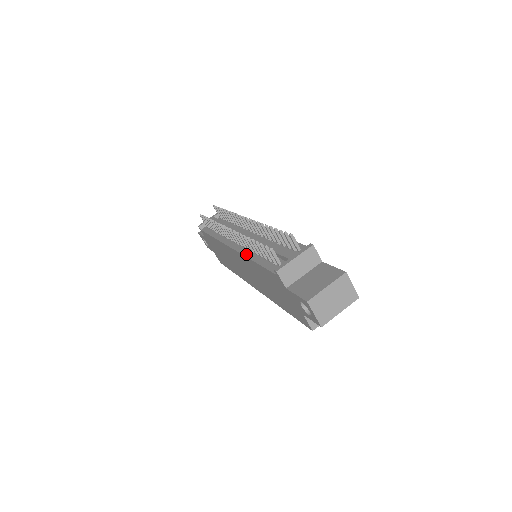
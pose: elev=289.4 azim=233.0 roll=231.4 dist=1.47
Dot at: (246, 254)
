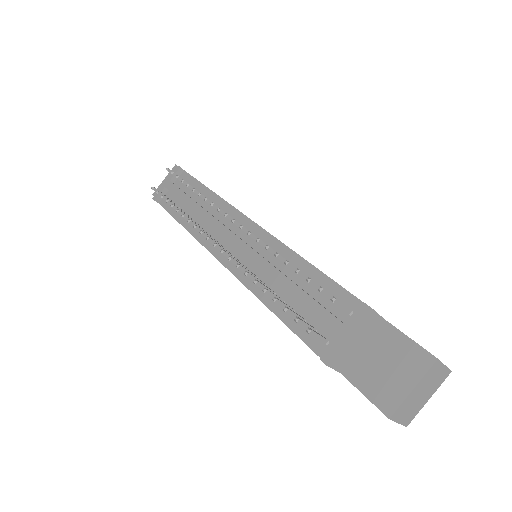
Dot at: (253, 289)
